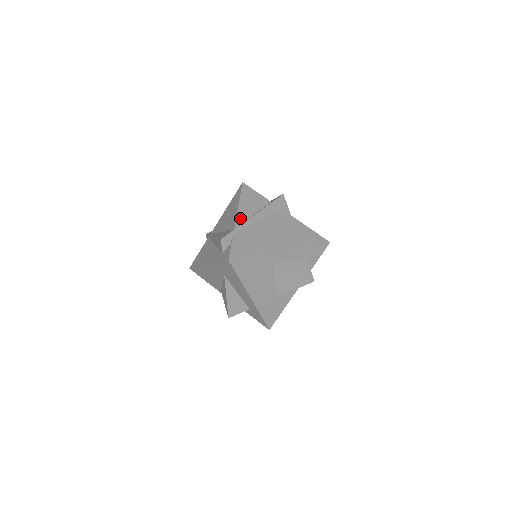
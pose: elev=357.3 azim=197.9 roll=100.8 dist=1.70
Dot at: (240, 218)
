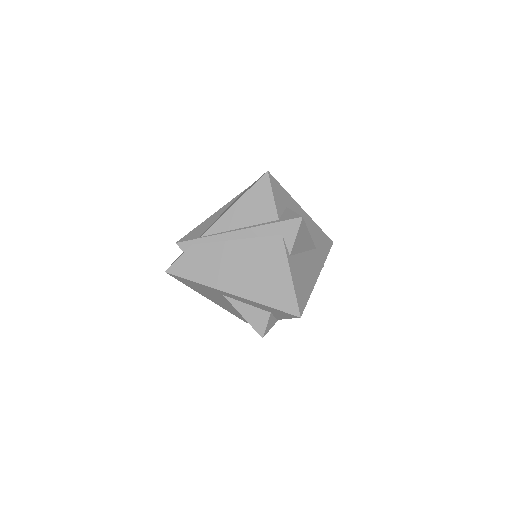
Dot at: (219, 225)
